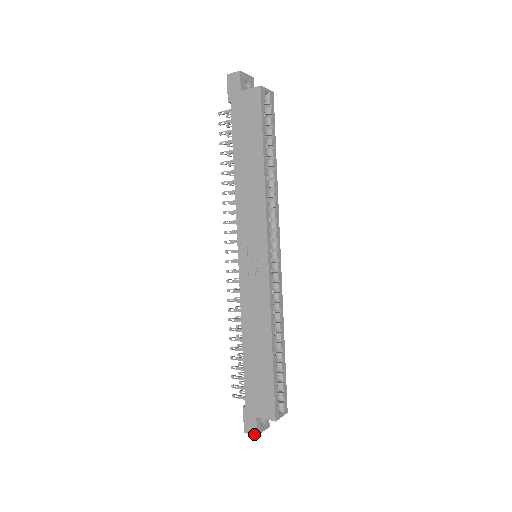
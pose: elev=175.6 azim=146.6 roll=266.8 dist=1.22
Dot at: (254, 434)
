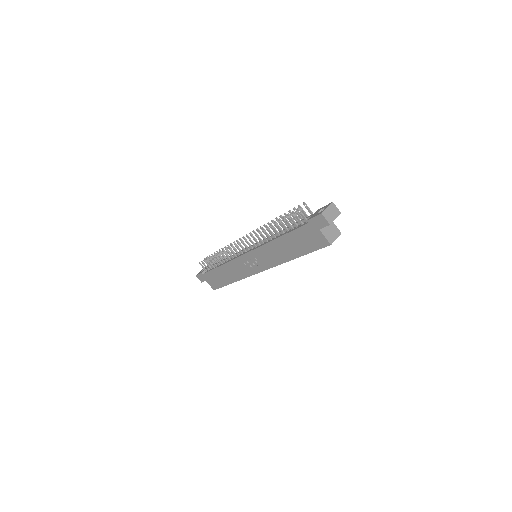
Dot at: occluded
